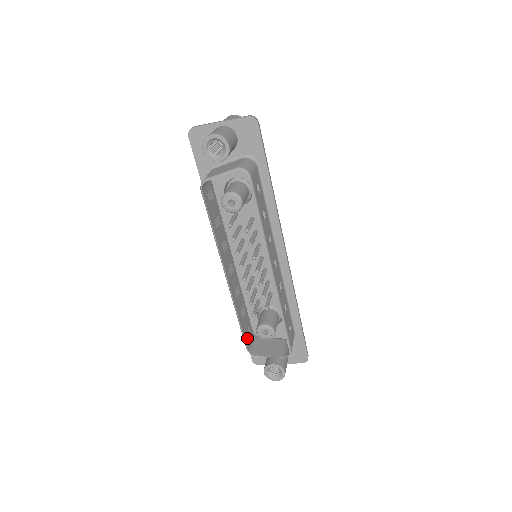
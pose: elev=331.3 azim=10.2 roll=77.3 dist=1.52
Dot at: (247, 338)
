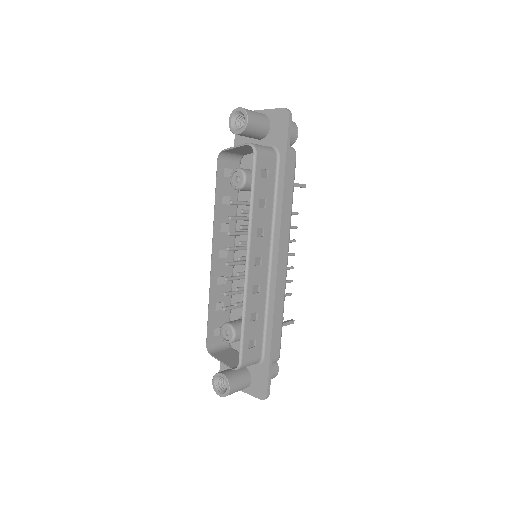
Dot at: (213, 334)
